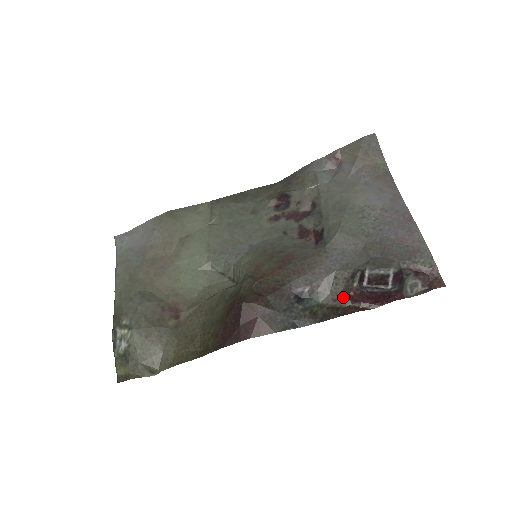
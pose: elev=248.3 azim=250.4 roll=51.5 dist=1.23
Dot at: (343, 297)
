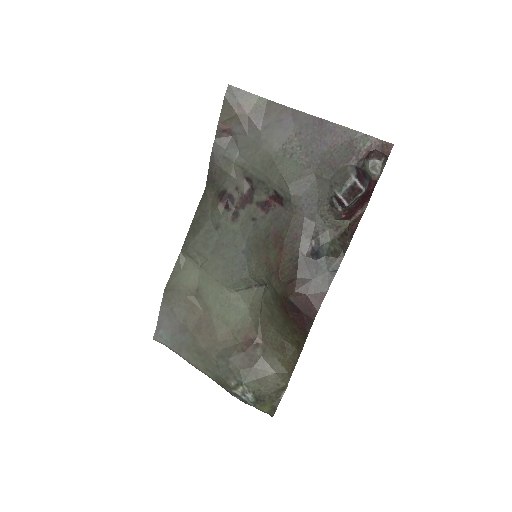
Dot at: (340, 223)
